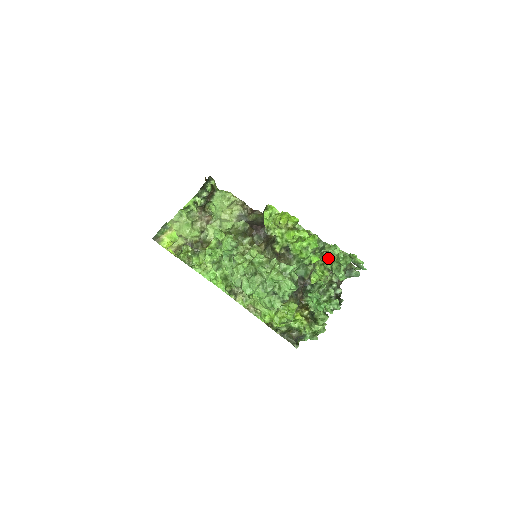
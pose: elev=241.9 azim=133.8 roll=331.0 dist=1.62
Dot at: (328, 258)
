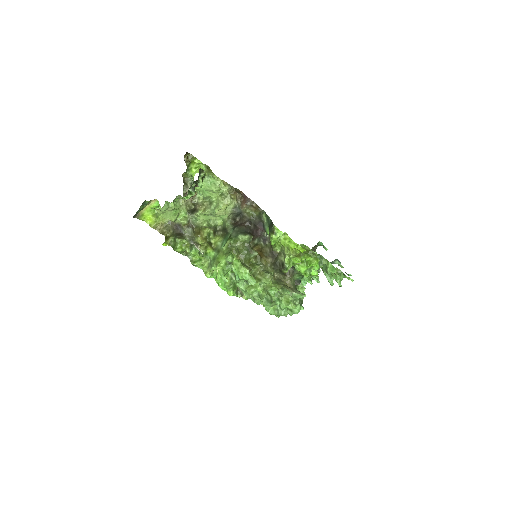
Dot at: occluded
